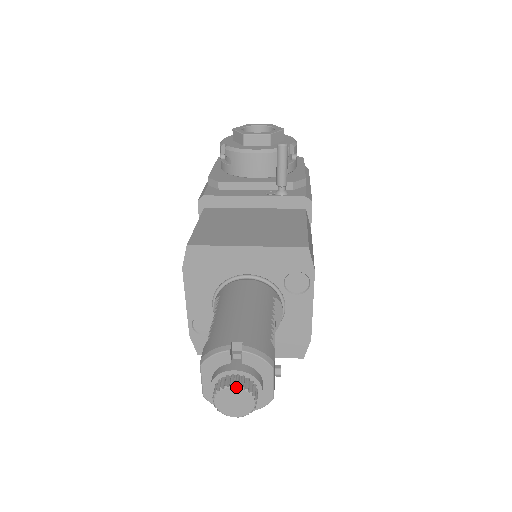
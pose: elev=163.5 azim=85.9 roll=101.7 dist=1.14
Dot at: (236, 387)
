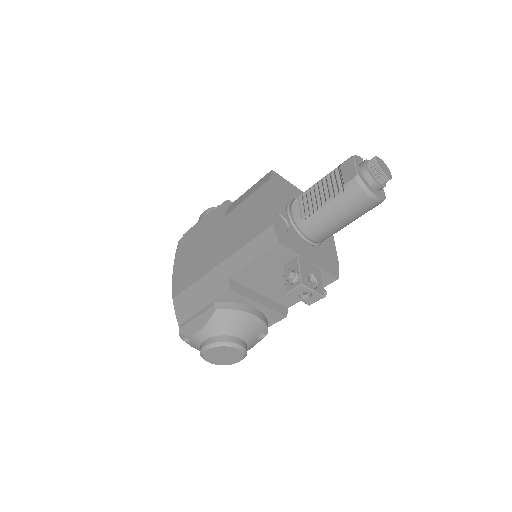
Dot at: (382, 160)
